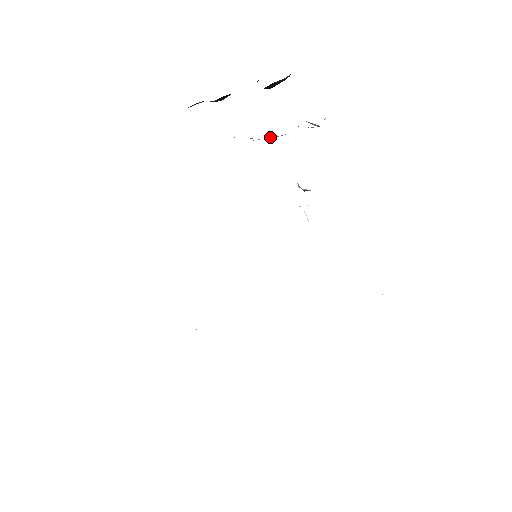
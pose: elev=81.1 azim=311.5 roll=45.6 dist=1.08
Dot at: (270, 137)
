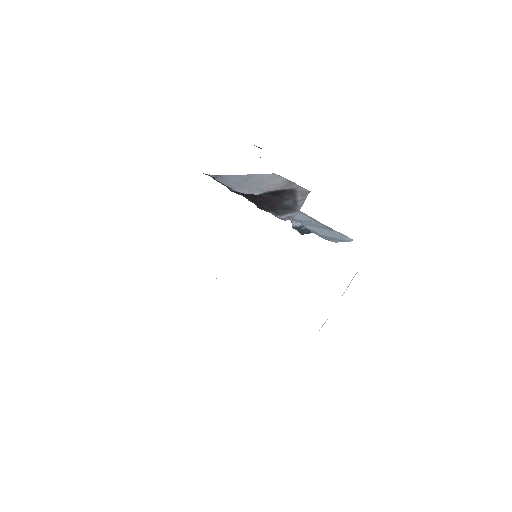
Dot at: (280, 181)
